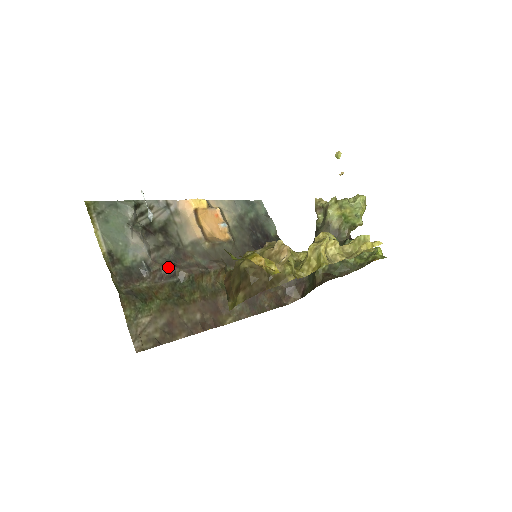
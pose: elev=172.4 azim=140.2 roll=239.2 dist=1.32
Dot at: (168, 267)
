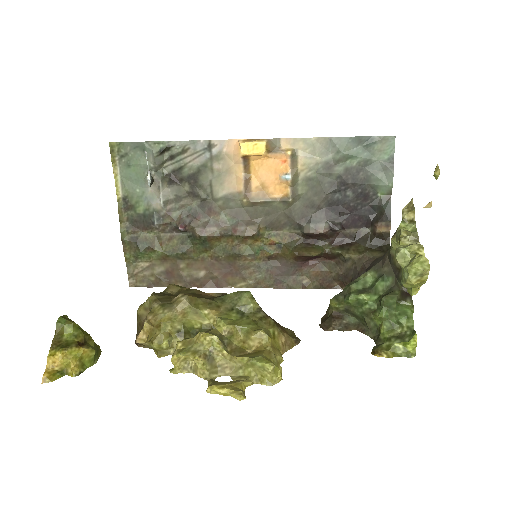
Dot at: (177, 225)
